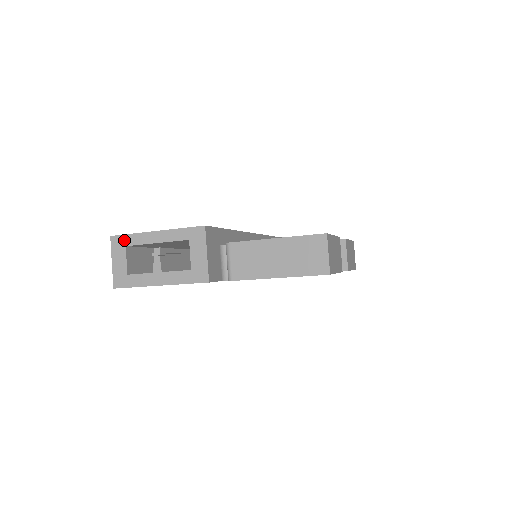
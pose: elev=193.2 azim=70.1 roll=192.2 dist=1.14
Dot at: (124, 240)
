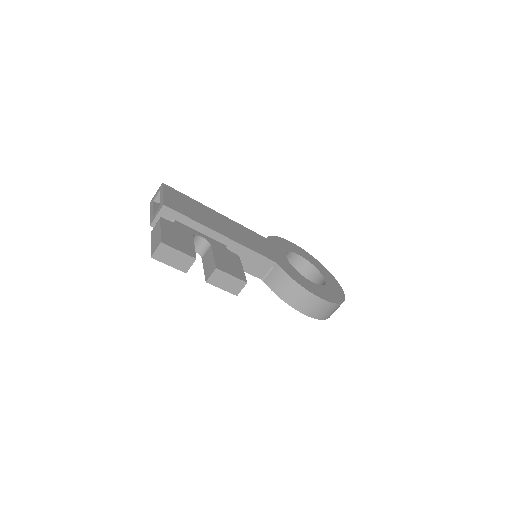
Dot at: (161, 188)
